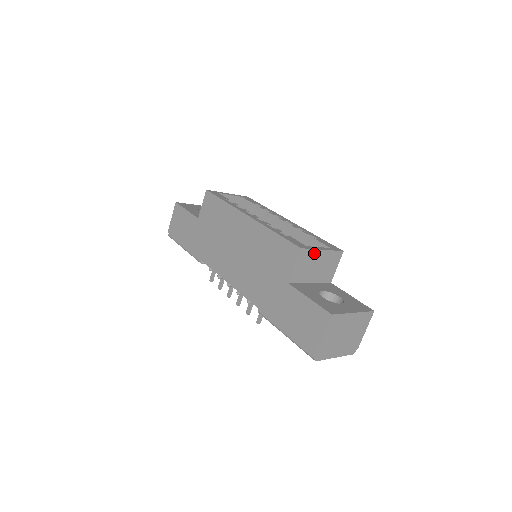
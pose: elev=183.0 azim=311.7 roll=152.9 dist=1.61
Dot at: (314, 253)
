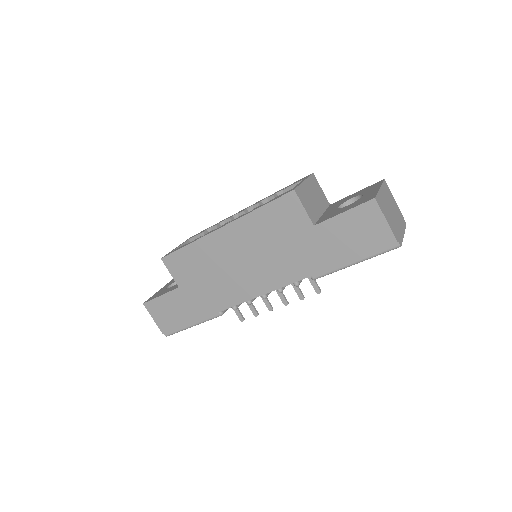
Dot at: (303, 188)
